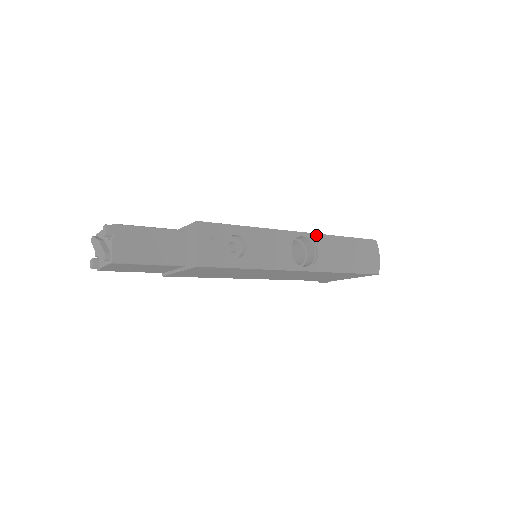
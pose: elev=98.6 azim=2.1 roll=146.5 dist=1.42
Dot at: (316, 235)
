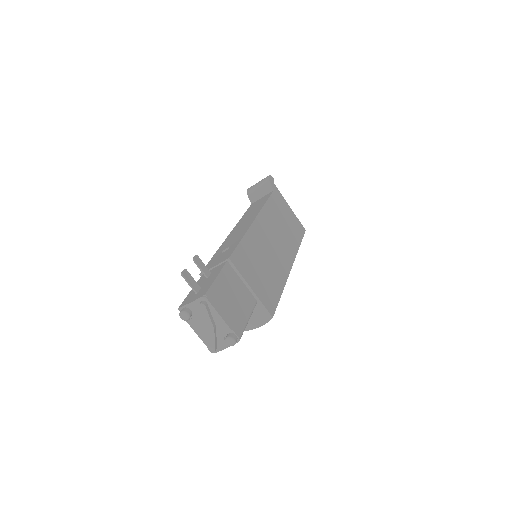
Dot at: (294, 259)
